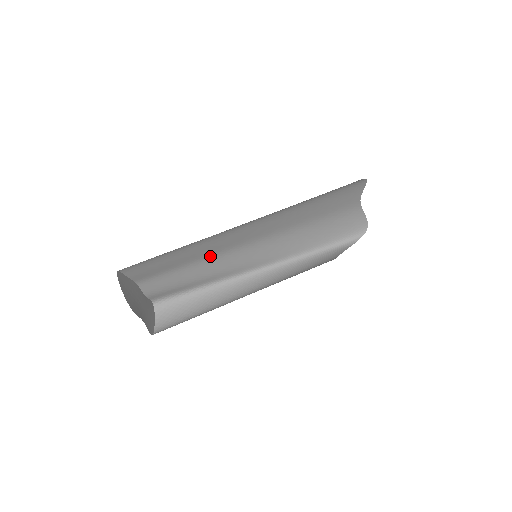
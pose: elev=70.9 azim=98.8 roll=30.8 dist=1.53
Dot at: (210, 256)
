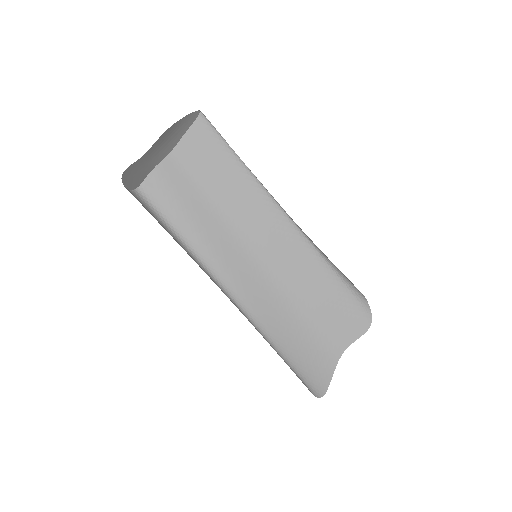
Dot at: (227, 216)
